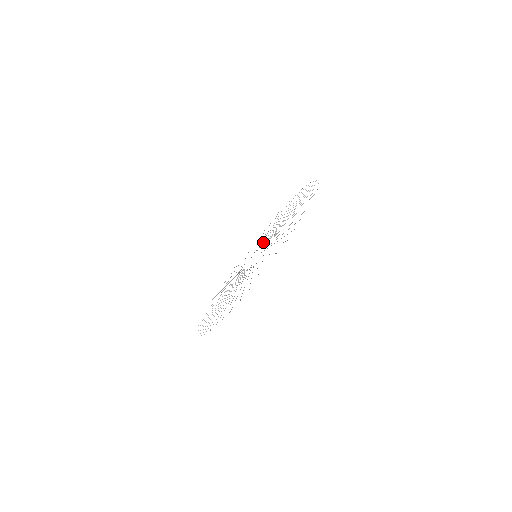
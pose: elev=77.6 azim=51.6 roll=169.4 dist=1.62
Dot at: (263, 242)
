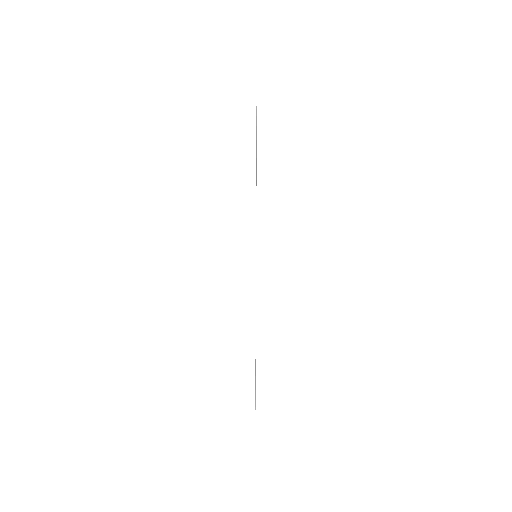
Dot at: occluded
